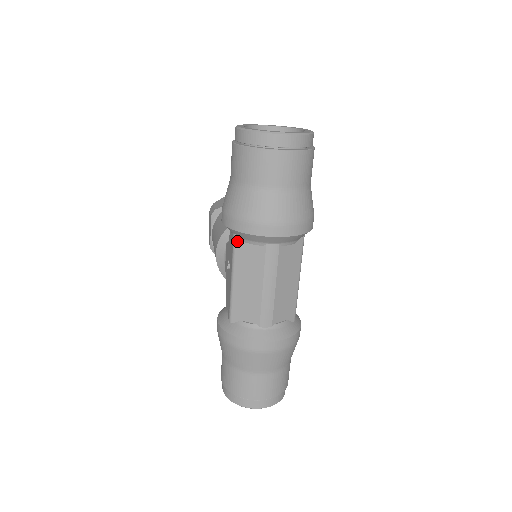
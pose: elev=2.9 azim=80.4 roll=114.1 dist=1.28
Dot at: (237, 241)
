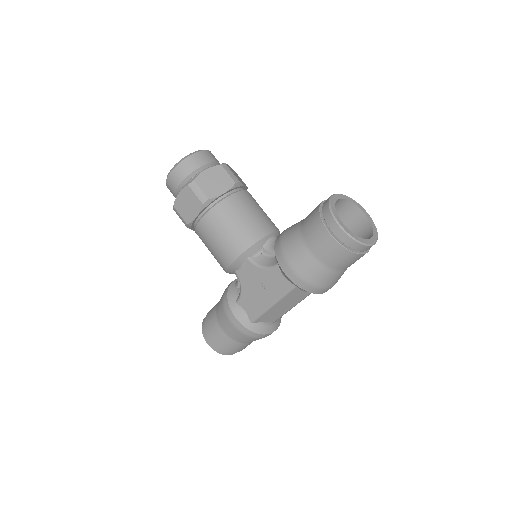
Dot at: (295, 289)
